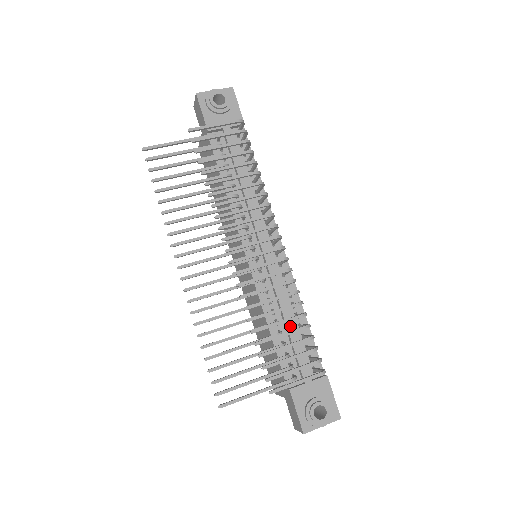
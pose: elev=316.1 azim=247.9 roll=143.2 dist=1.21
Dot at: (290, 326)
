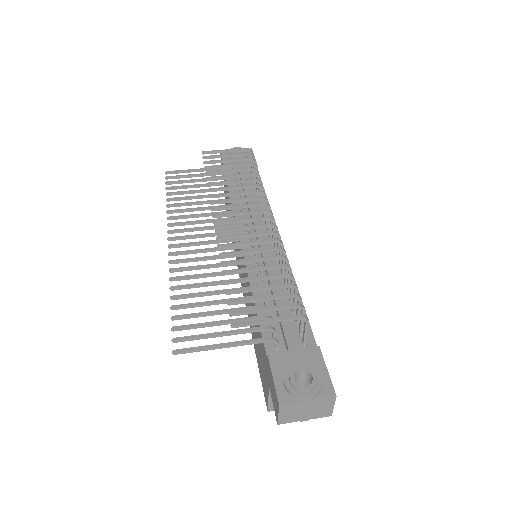
Dot at: occluded
